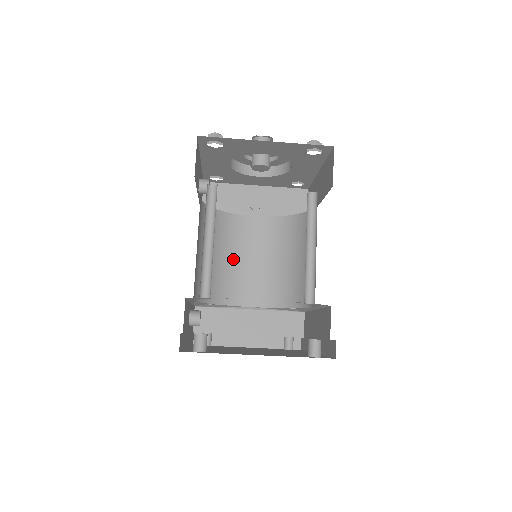
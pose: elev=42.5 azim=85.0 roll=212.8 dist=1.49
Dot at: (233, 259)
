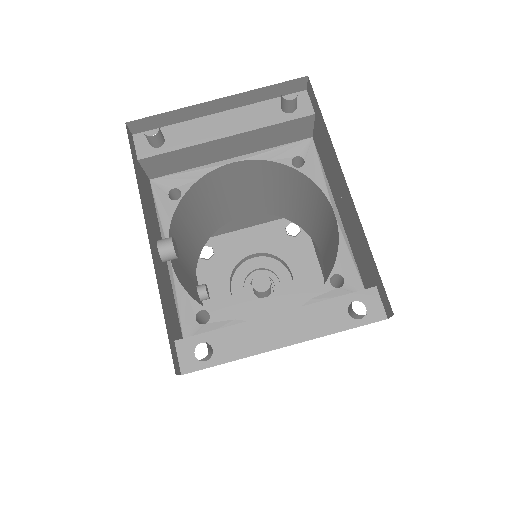
Dot at: occluded
